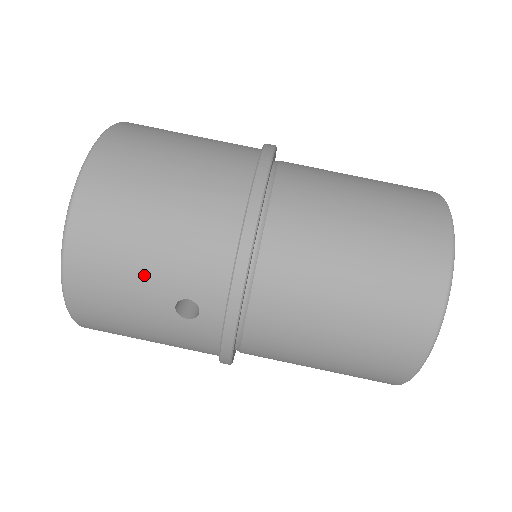
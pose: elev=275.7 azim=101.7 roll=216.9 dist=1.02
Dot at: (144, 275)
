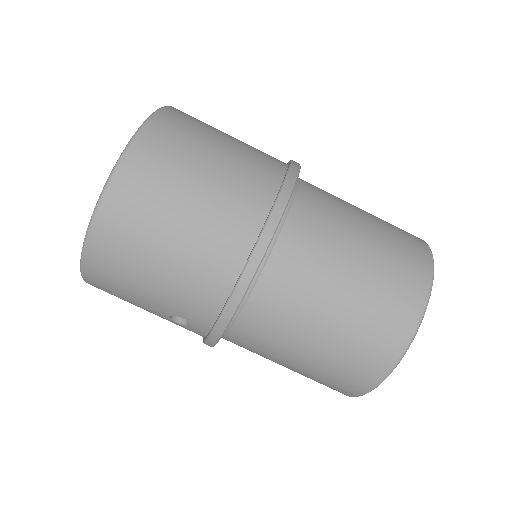
Dot at: (147, 294)
